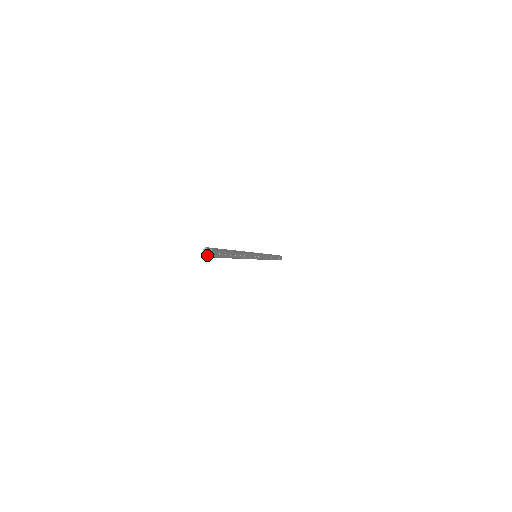
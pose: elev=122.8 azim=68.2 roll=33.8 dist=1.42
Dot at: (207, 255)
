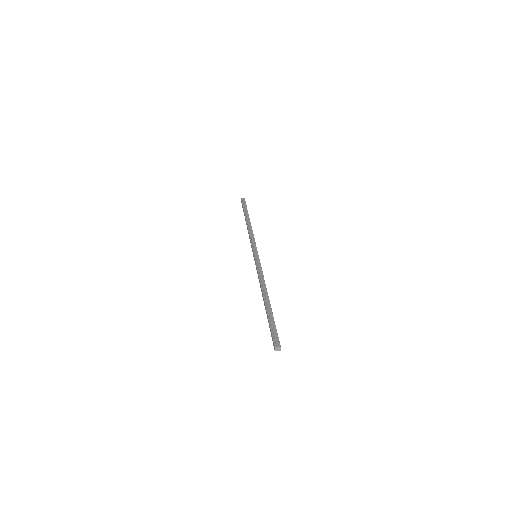
Dot at: (278, 350)
